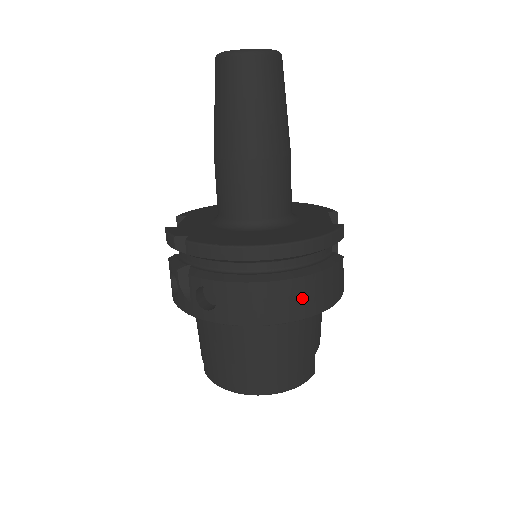
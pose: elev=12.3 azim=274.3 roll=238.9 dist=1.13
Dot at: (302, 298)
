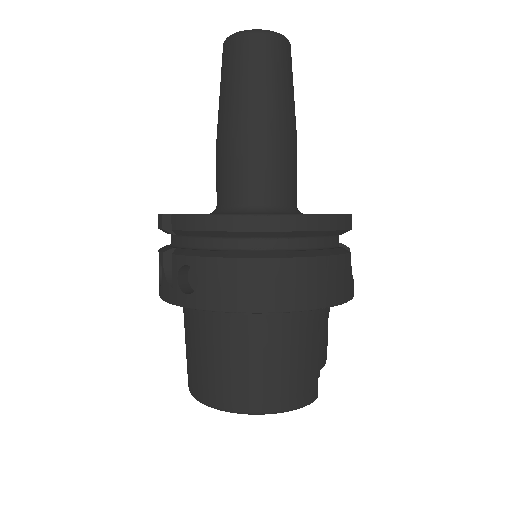
Dot at: (296, 284)
